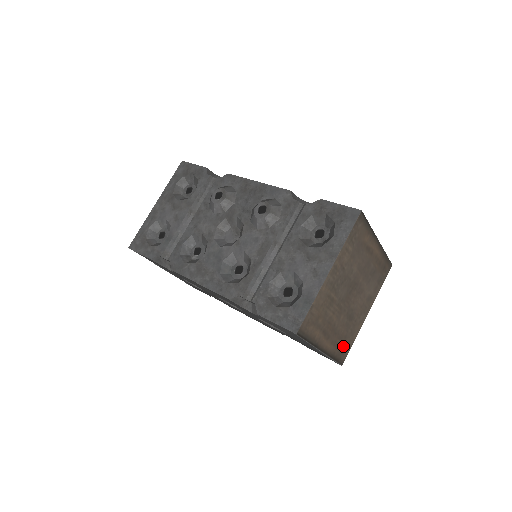
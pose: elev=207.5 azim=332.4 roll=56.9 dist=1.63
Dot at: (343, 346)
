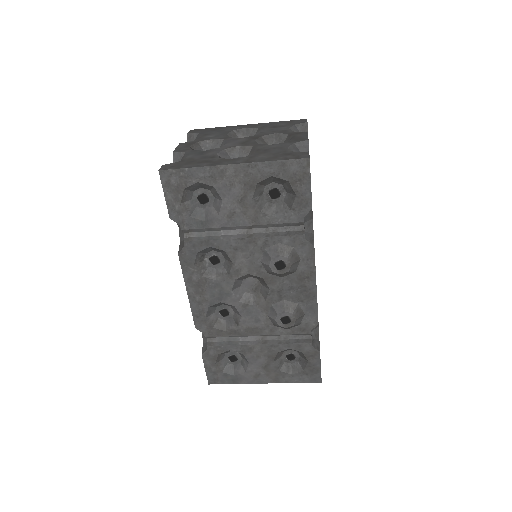
Dot at: occluded
